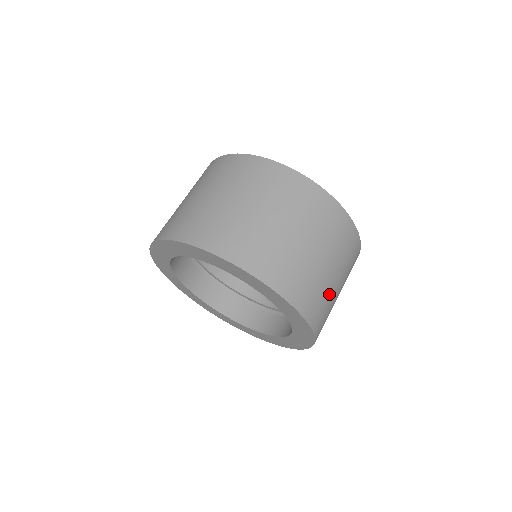
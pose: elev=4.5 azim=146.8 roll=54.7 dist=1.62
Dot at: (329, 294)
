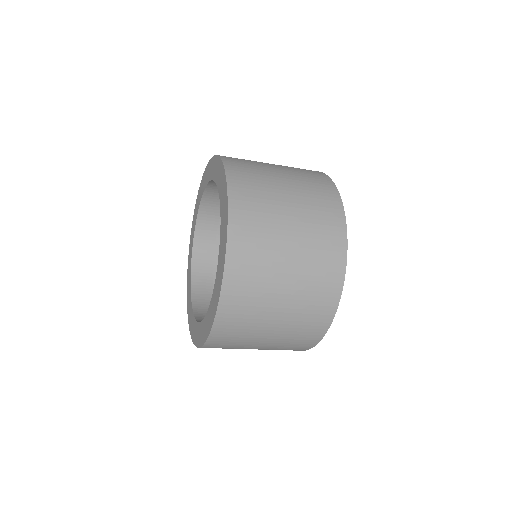
Dot at: (267, 284)
